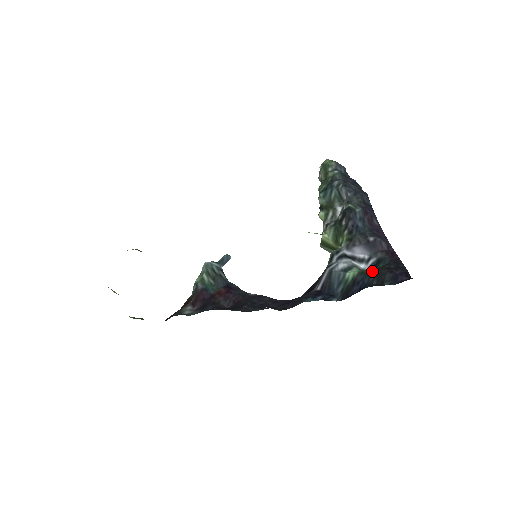
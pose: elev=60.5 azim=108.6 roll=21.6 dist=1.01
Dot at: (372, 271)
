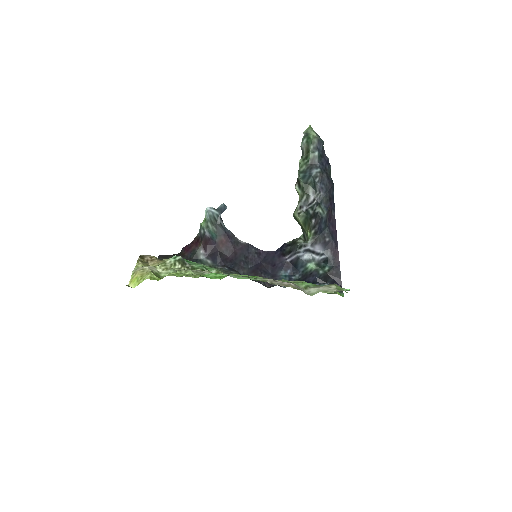
Dot at: (323, 273)
